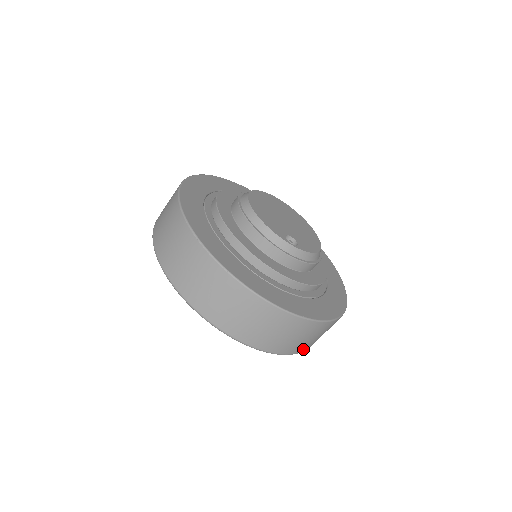
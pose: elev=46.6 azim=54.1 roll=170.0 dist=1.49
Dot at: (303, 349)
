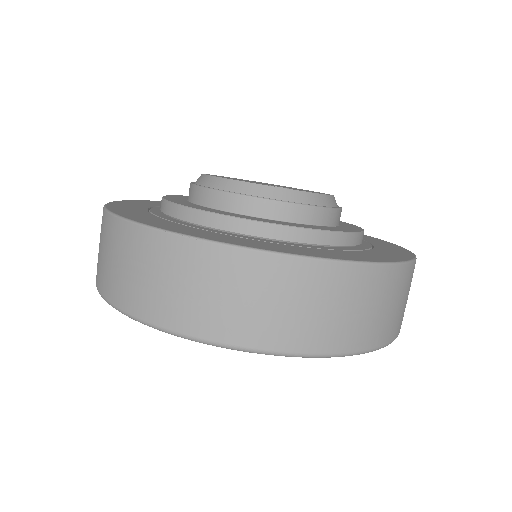
Dot at: (381, 338)
